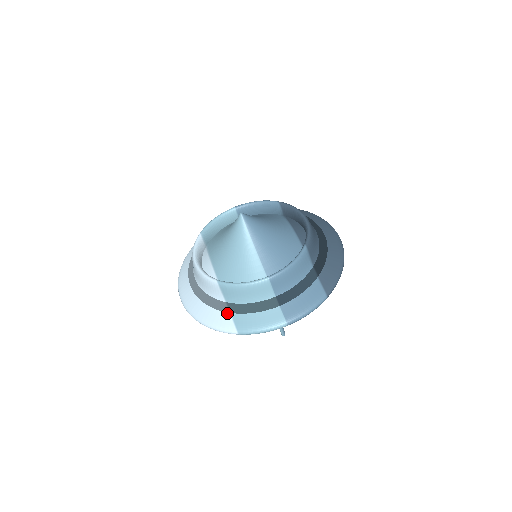
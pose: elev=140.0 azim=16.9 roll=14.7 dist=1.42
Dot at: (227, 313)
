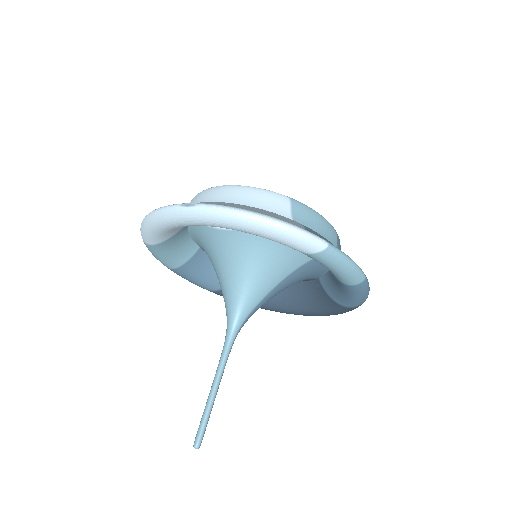
Dot at: occluded
